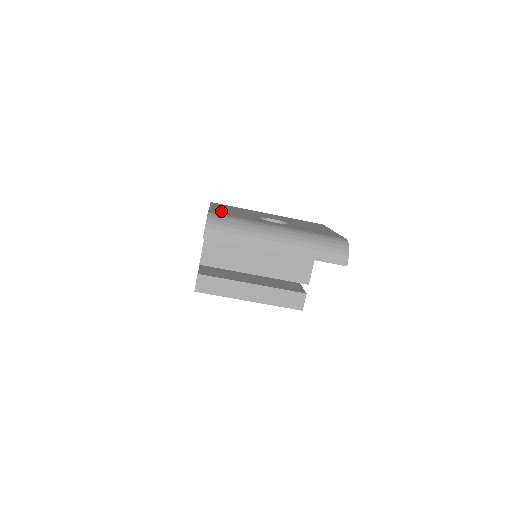
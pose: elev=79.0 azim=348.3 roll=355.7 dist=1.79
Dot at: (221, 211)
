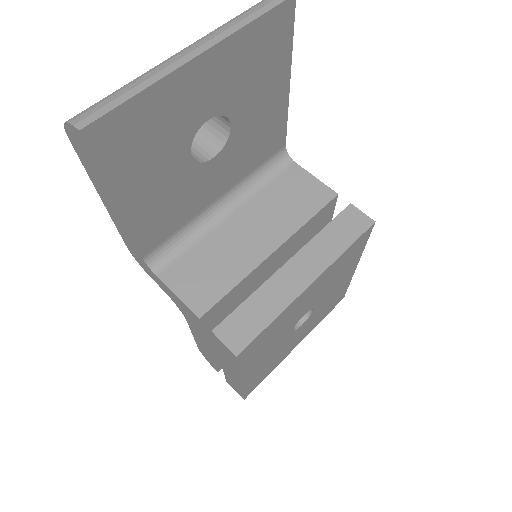
Dot at: occluded
